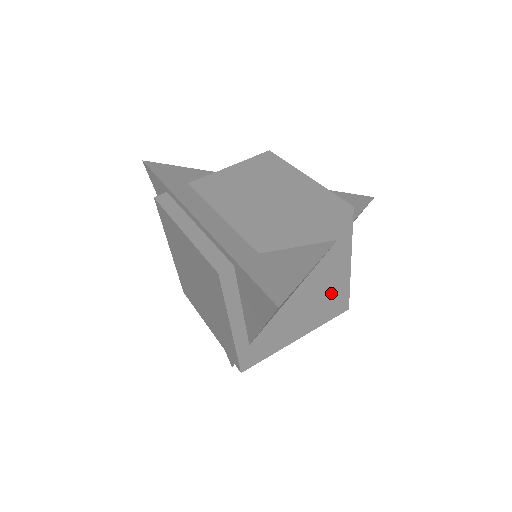
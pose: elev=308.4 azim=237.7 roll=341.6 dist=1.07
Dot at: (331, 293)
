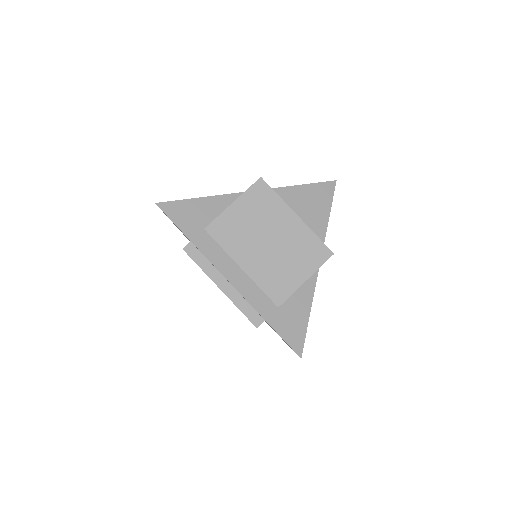
Dot at: occluded
